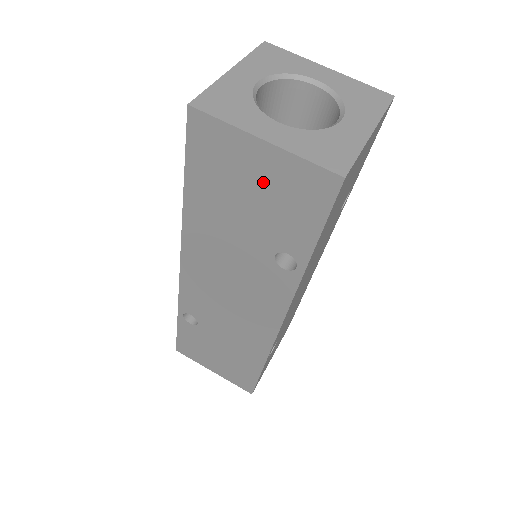
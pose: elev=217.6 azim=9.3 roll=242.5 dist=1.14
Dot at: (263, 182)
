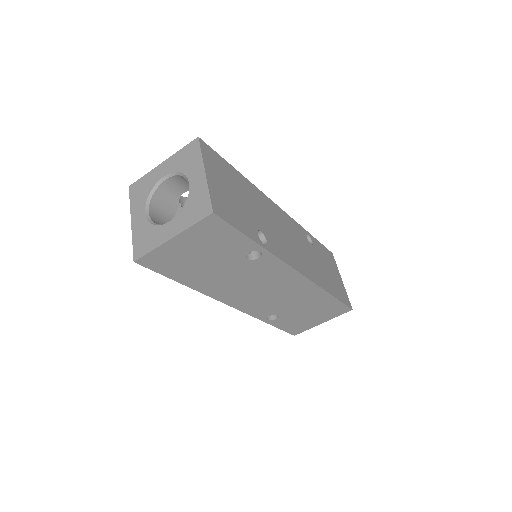
Dot at: occluded
